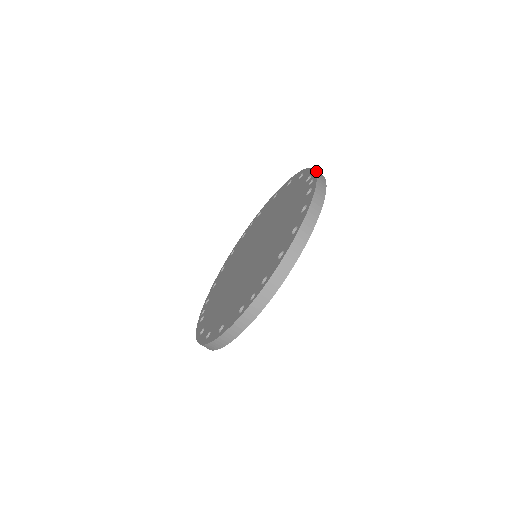
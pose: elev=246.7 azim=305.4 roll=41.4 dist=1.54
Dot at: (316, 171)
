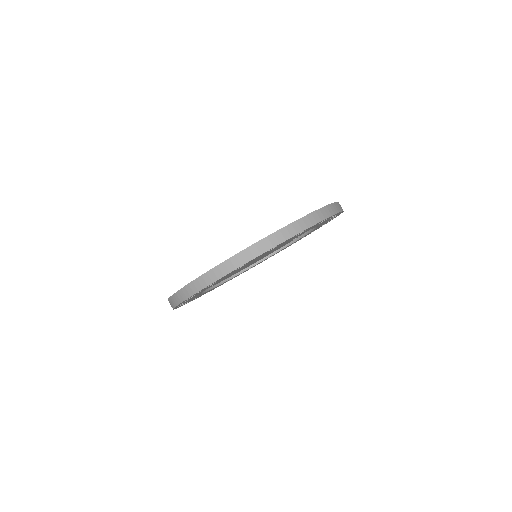
Dot at: occluded
